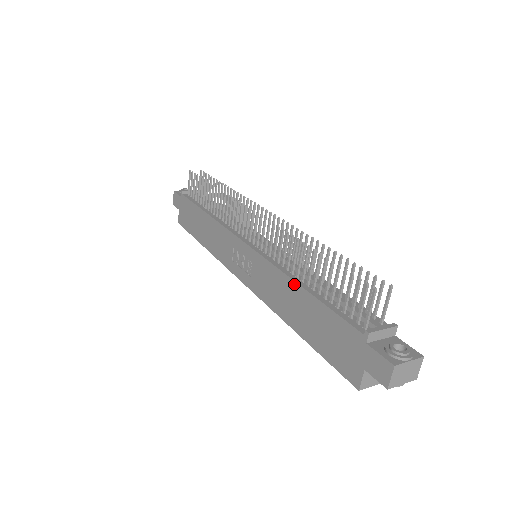
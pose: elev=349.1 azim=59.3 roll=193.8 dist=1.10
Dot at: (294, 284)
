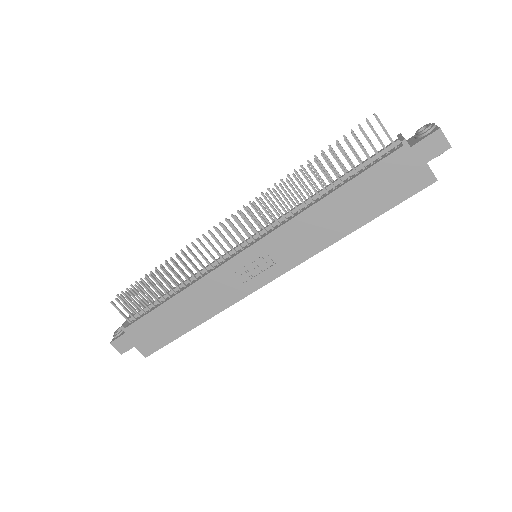
Dot at: (320, 203)
